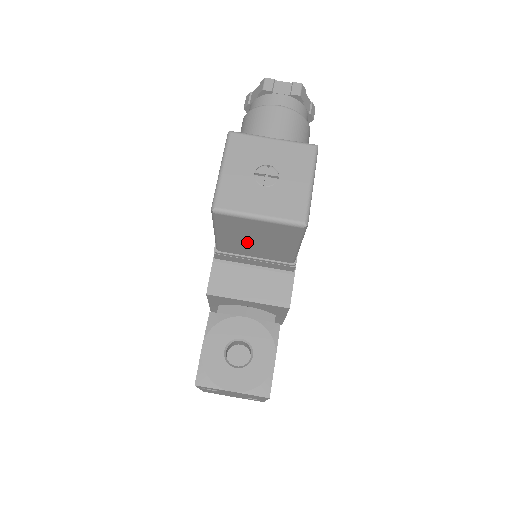
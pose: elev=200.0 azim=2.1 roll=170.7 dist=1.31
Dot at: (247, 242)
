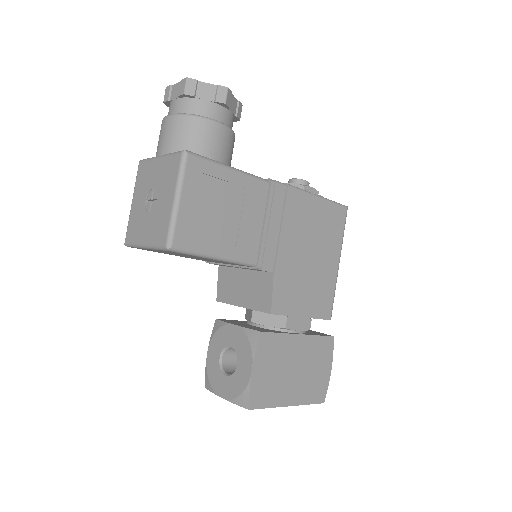
Dot at: occluded
